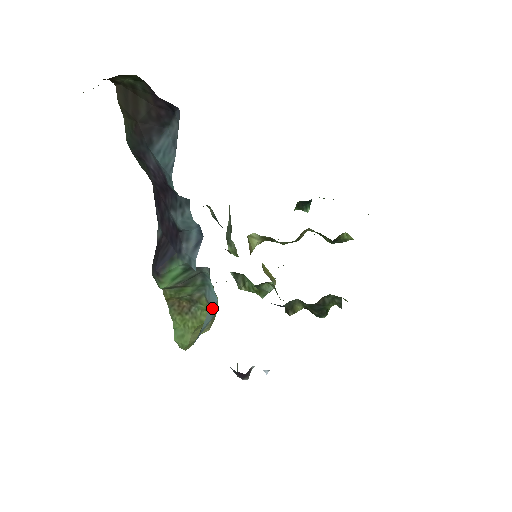
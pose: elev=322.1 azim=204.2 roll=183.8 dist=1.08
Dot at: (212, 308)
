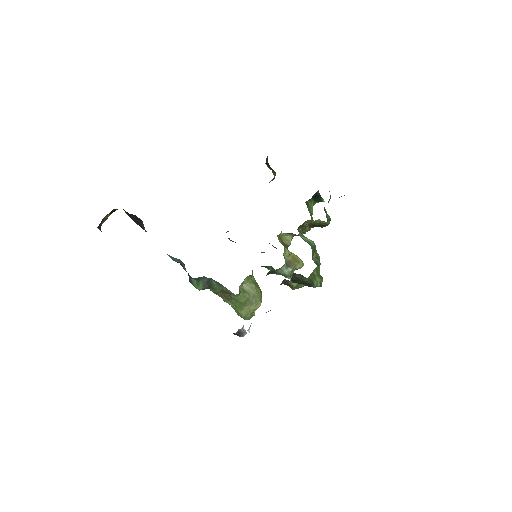
Dot at: occluded
